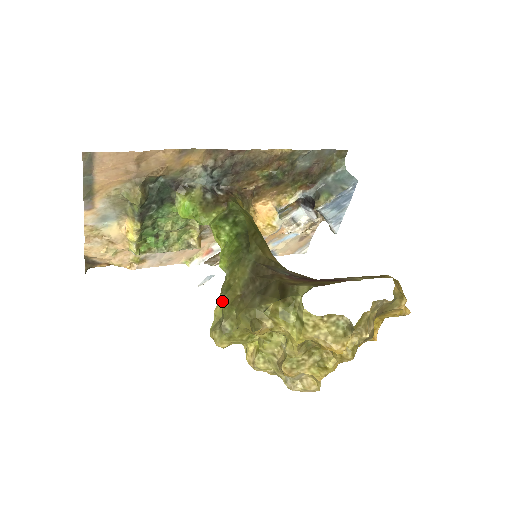
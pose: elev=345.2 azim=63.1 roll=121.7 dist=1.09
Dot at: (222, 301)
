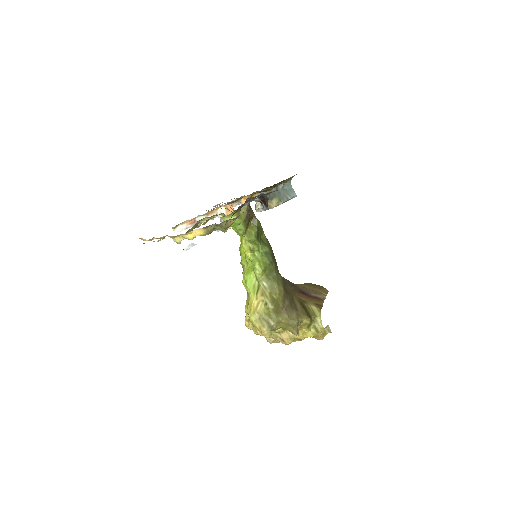
Dot at: (272, 310)
